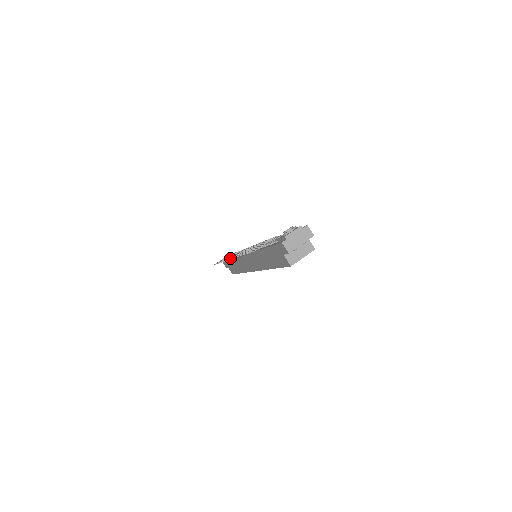
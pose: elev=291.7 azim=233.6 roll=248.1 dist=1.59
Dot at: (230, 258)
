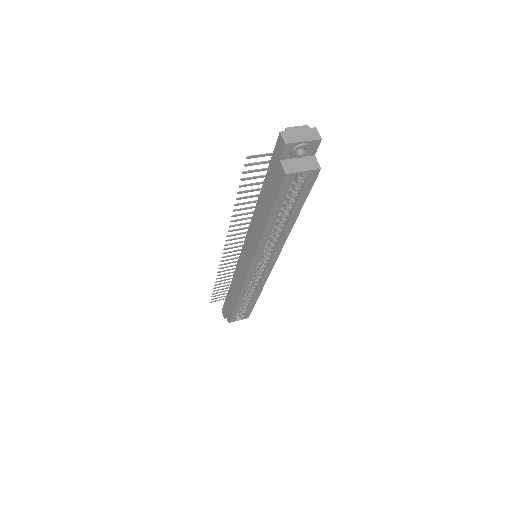
Dot at: (225, 252)
